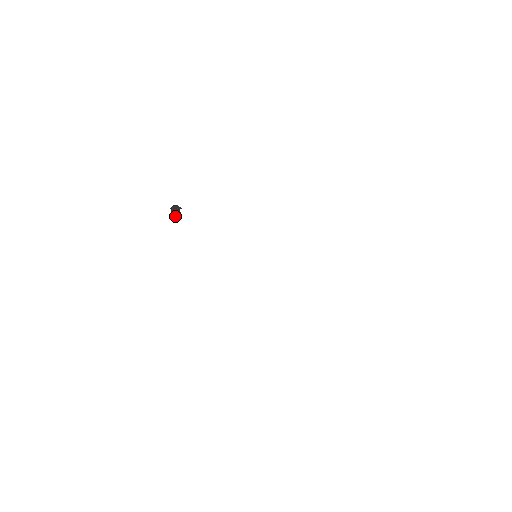
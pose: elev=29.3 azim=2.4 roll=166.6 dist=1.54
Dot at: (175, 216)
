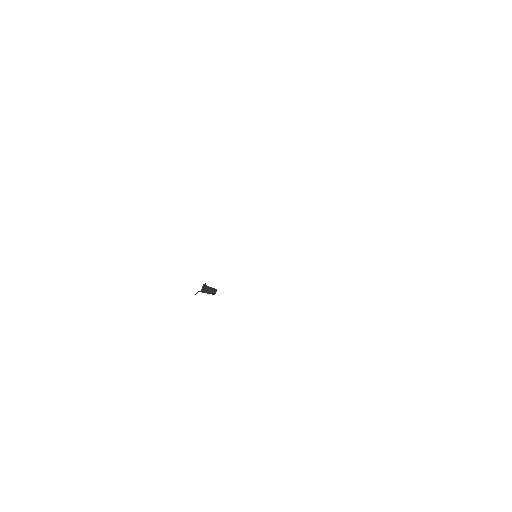
Dot at: (209, 293)
